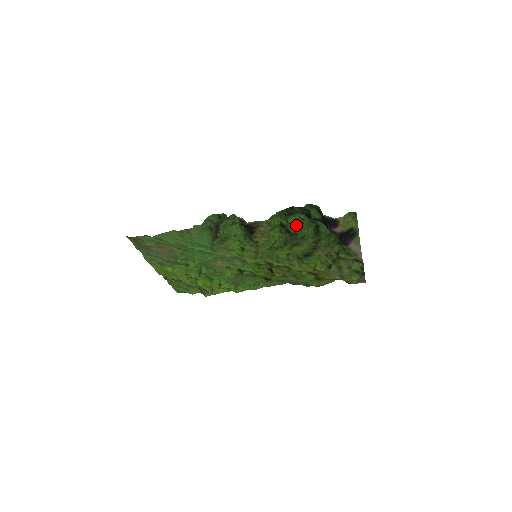
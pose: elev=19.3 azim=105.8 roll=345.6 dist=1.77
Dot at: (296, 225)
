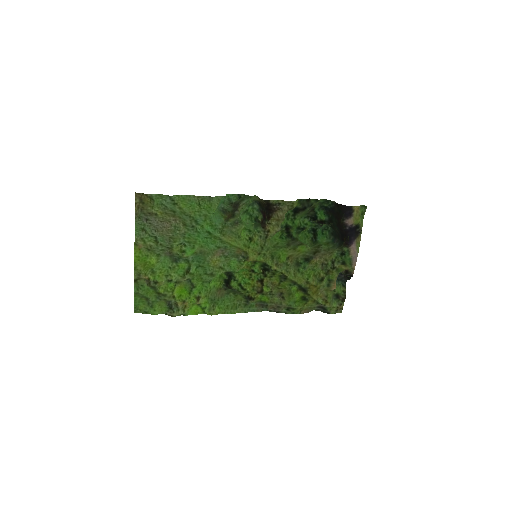
Dot at: (299, 229)
